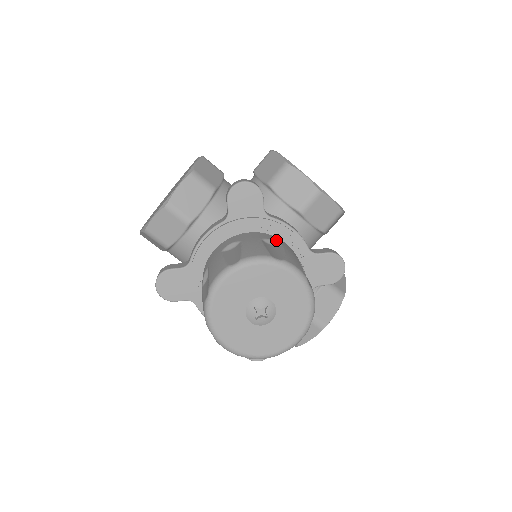
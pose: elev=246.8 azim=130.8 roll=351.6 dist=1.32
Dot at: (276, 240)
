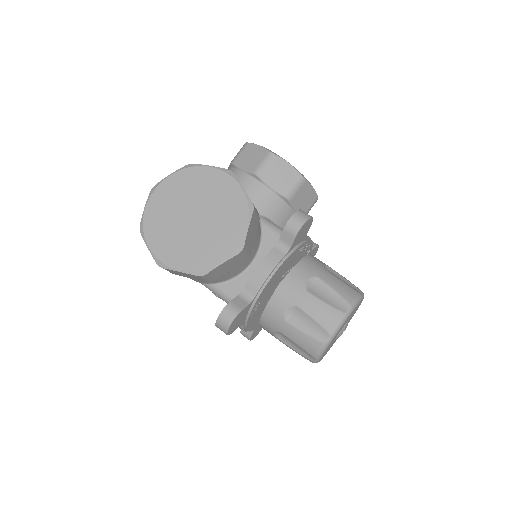
Dot at: (322, 262)
